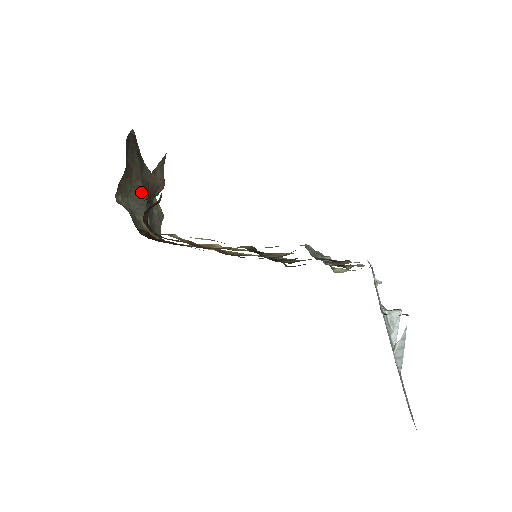
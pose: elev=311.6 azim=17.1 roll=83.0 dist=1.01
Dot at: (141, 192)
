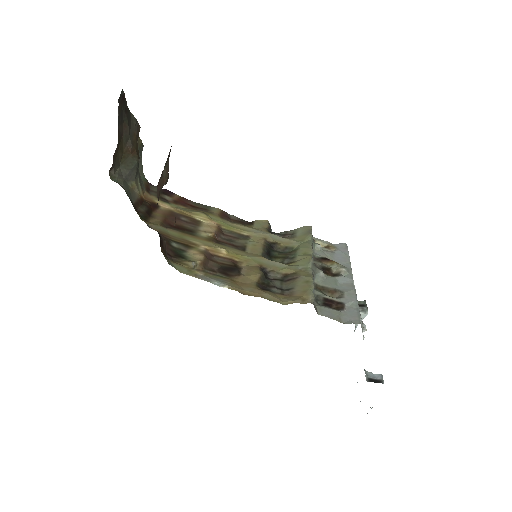
Dot at: (131, 155)
